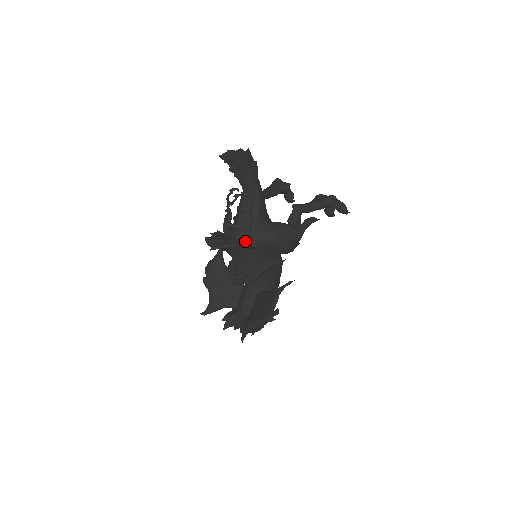
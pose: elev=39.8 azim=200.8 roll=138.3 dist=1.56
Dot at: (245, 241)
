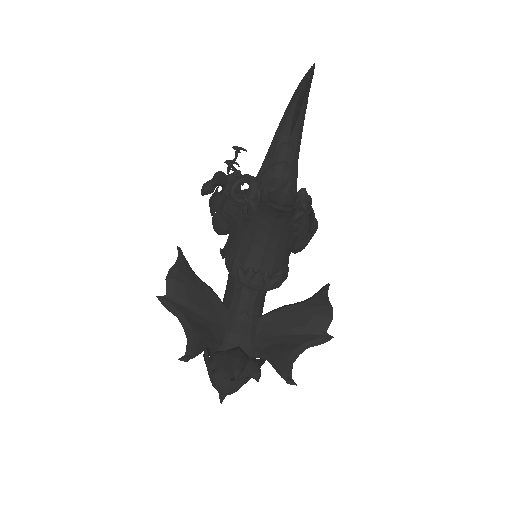
Dot at: occluded
